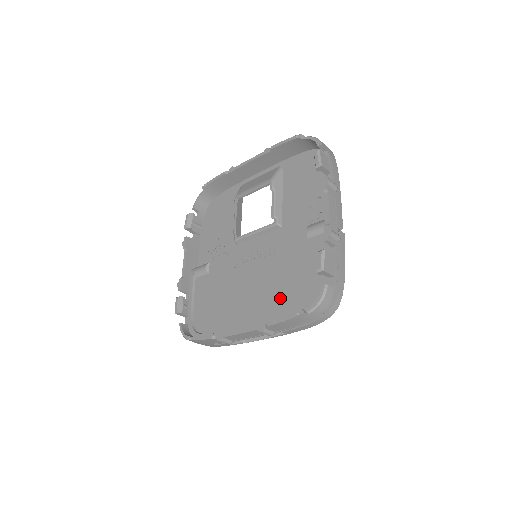
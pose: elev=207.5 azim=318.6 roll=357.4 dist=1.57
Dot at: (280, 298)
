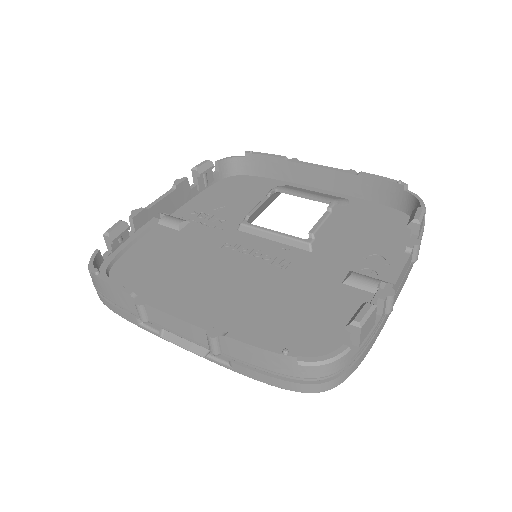
Dot at: (259, 319)
